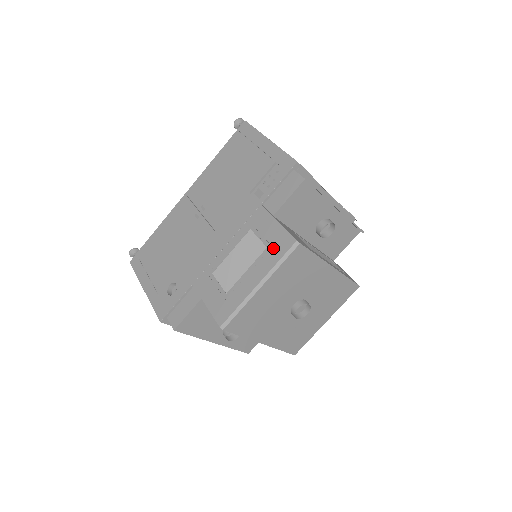
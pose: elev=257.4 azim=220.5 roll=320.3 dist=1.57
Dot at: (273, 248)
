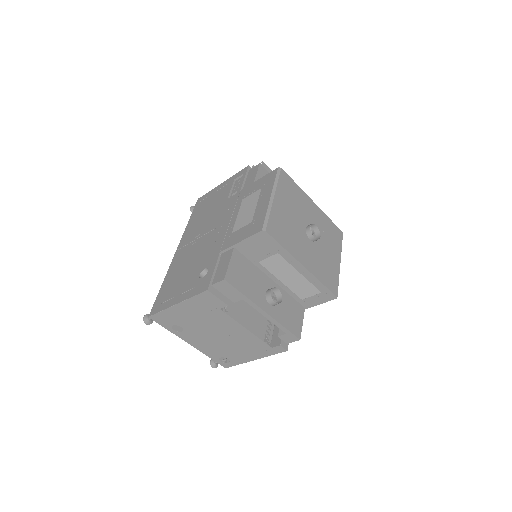
Dot at: (266, 183)
